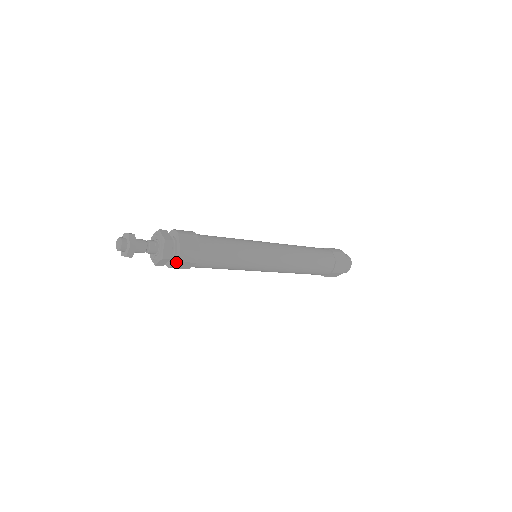
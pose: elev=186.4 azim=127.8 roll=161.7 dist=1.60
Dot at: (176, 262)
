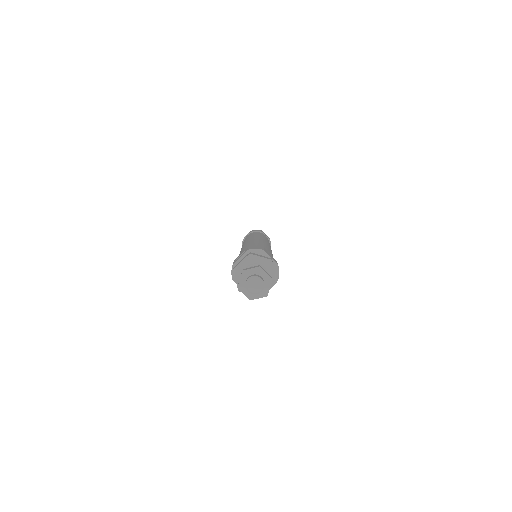
Dot at: occluded
